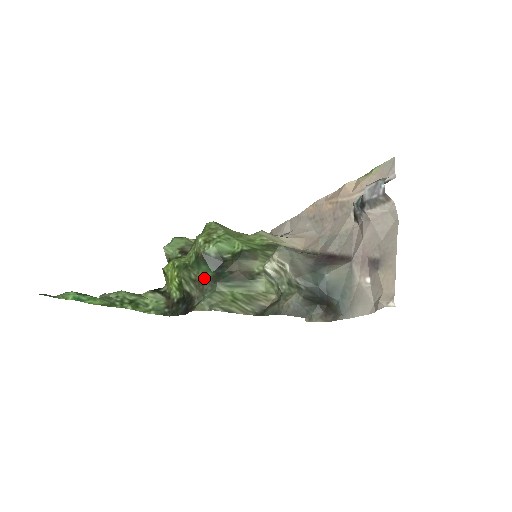
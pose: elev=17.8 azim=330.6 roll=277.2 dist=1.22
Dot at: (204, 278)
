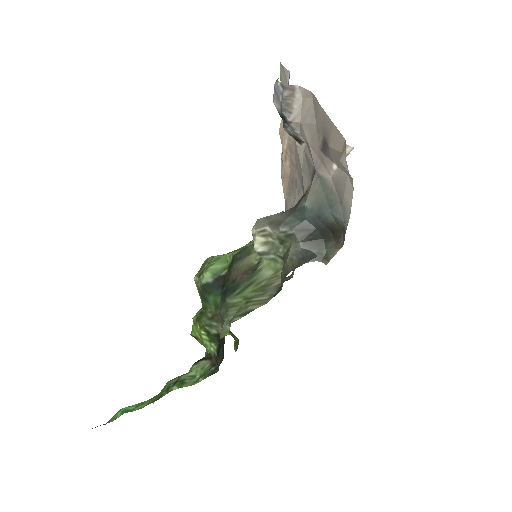
Dot at: (217, 307)
